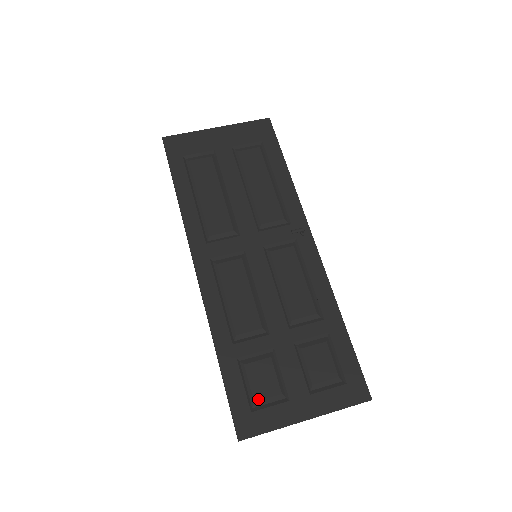
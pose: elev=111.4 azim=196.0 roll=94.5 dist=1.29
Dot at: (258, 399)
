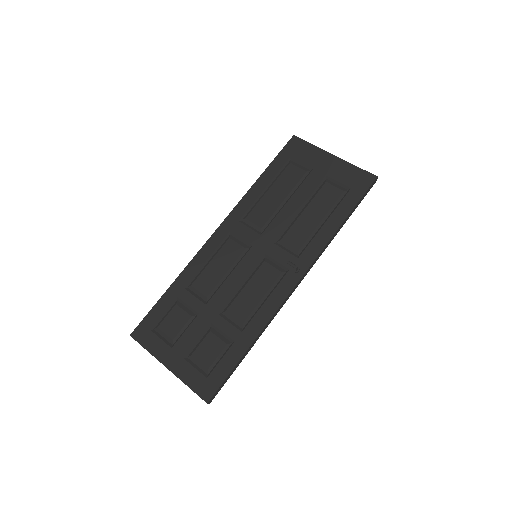
Dot at: (161, 328)
